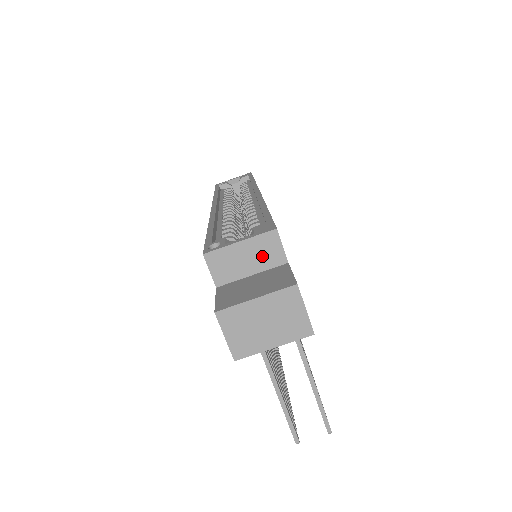
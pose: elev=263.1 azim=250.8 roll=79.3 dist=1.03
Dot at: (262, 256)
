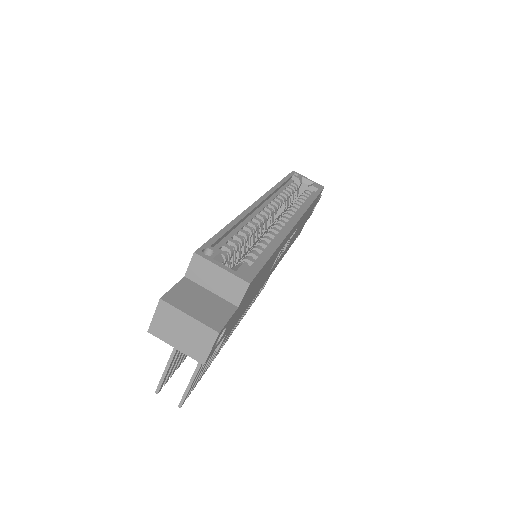
Dot at: (227, 288)
